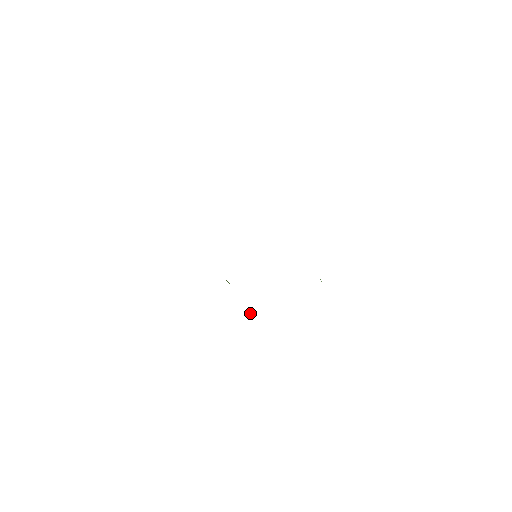
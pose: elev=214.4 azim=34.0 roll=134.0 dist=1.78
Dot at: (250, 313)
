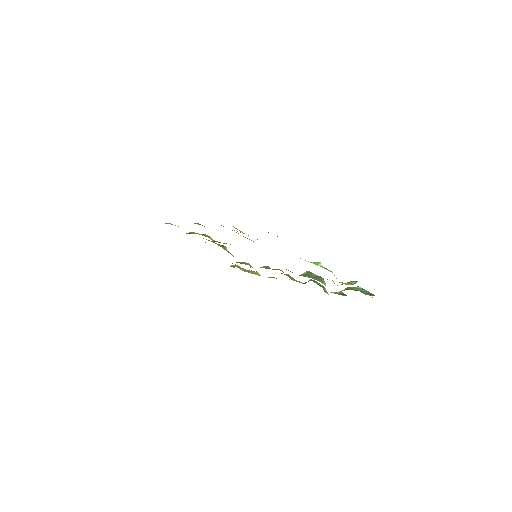
Dot at: occluded
